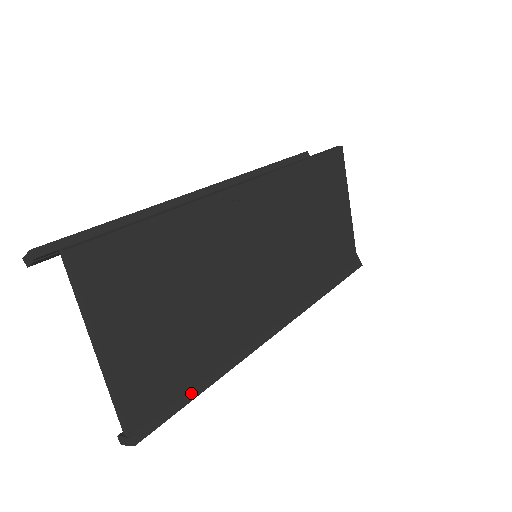
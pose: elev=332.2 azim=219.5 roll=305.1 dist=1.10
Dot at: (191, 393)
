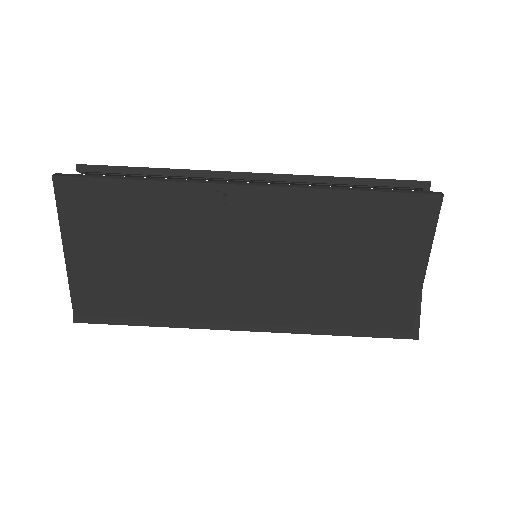
Dot at: (132, 320)
